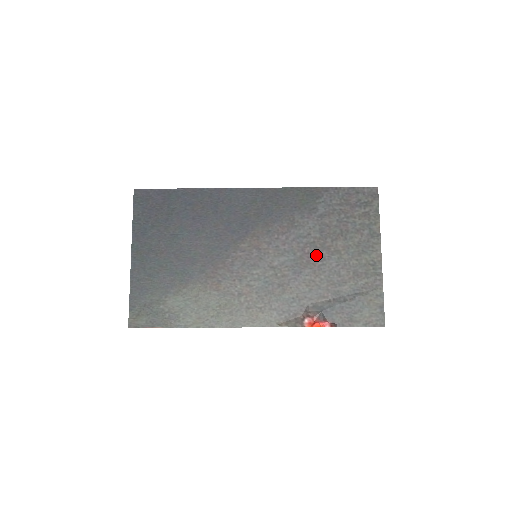
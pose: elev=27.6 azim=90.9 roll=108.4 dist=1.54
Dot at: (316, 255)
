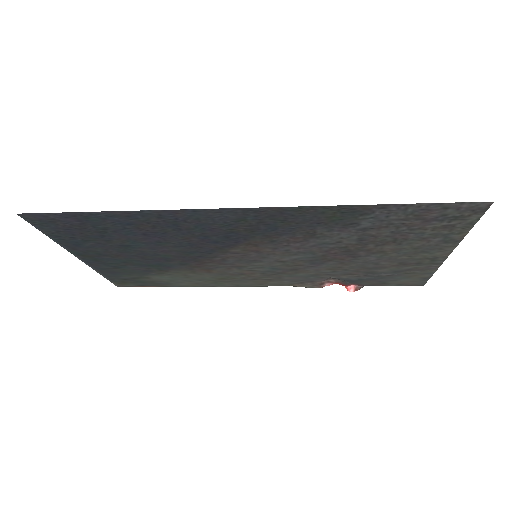
Dot at: (347, 254)
